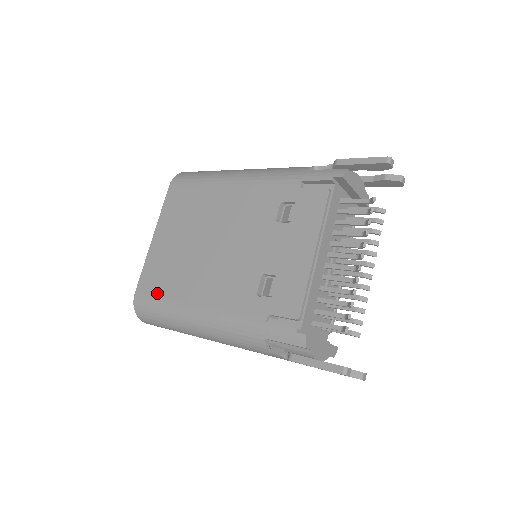
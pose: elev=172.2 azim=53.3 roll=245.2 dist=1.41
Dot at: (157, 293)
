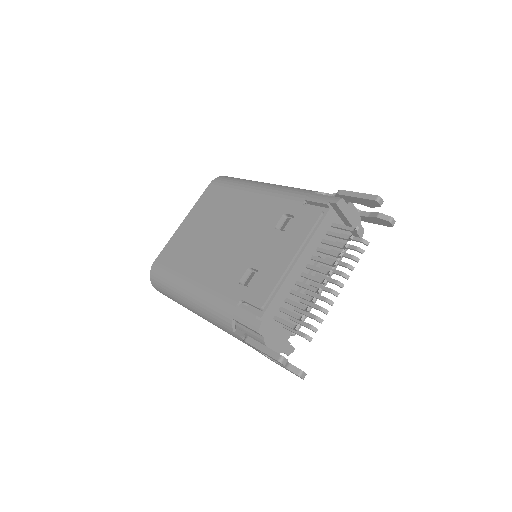
Dot at: (169, 265)
